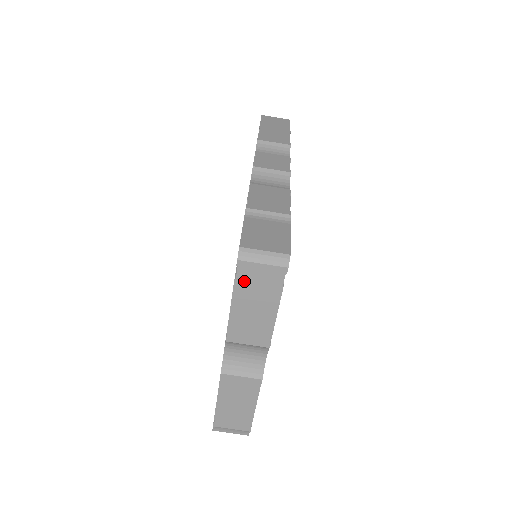
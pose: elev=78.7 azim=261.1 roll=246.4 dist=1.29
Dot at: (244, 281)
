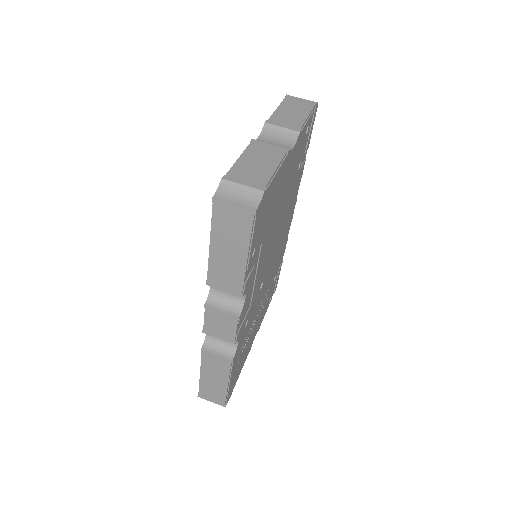
Dot at: (288, 102)
